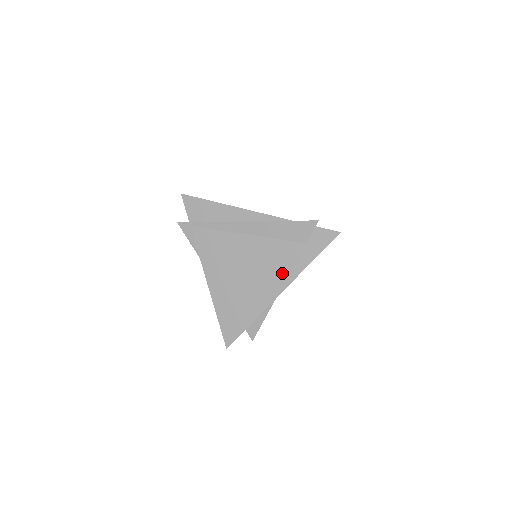
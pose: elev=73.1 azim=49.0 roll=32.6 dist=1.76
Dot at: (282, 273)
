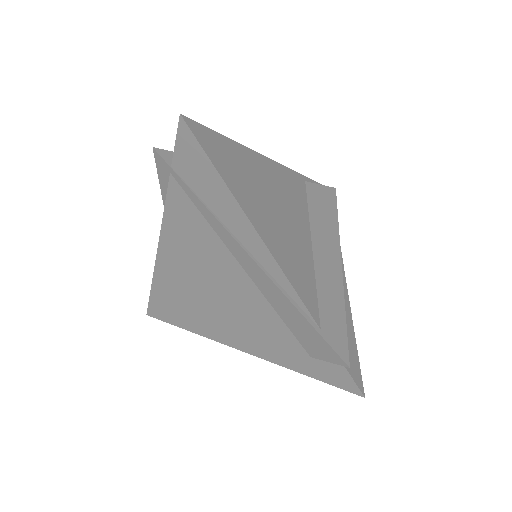
Dot at: (255, 341)
